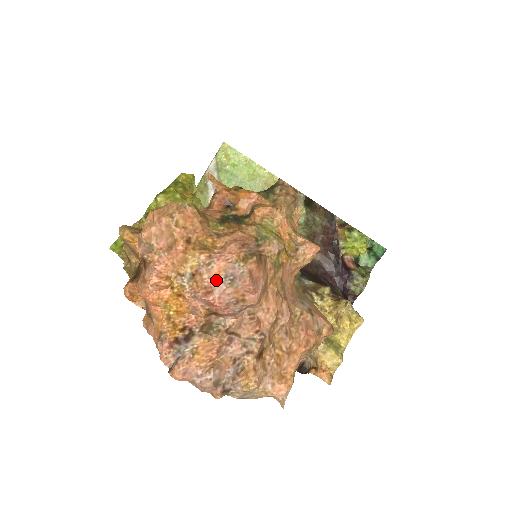
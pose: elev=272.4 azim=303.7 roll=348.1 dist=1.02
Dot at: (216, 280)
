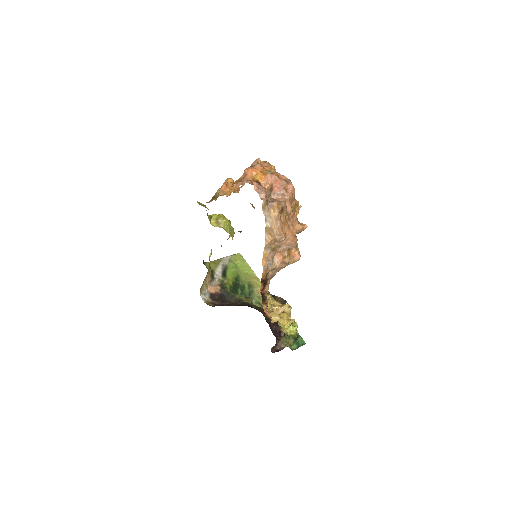
Dot at: (281, 178)
